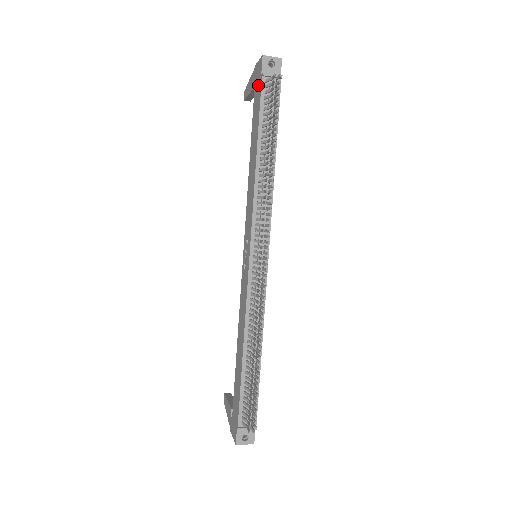
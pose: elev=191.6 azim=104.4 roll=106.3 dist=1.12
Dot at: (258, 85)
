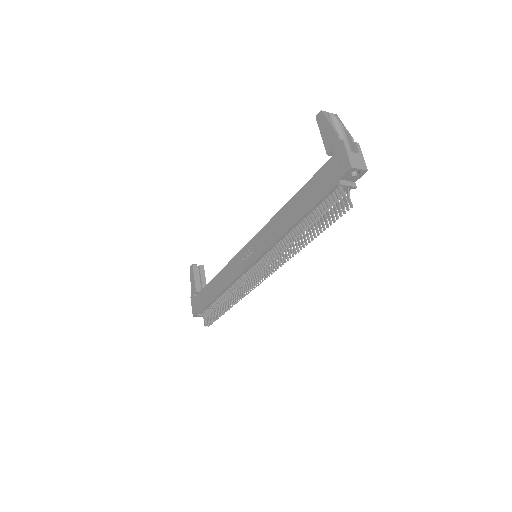
Dot at: (331, 176)
